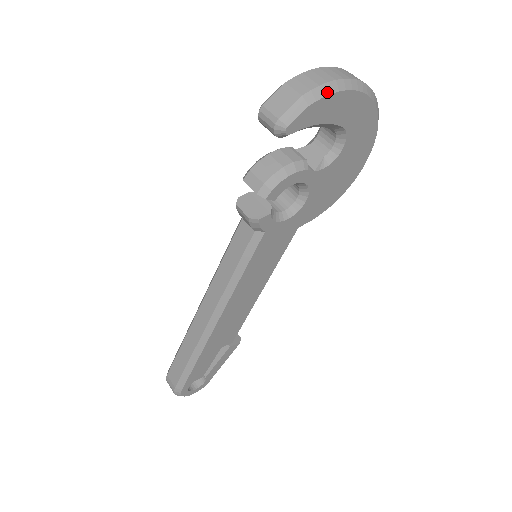
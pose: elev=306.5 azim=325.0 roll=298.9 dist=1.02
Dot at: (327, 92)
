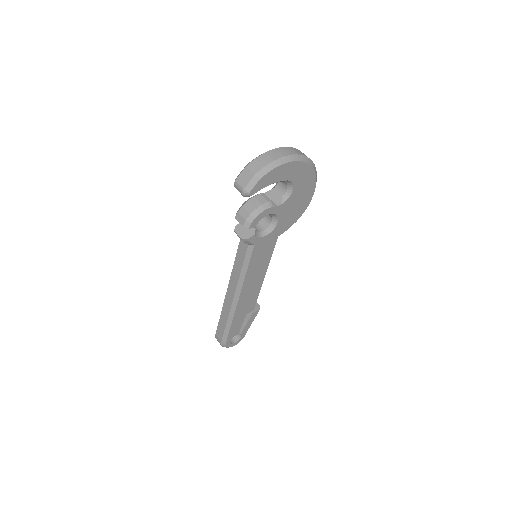
Dot at: (270, 169)
